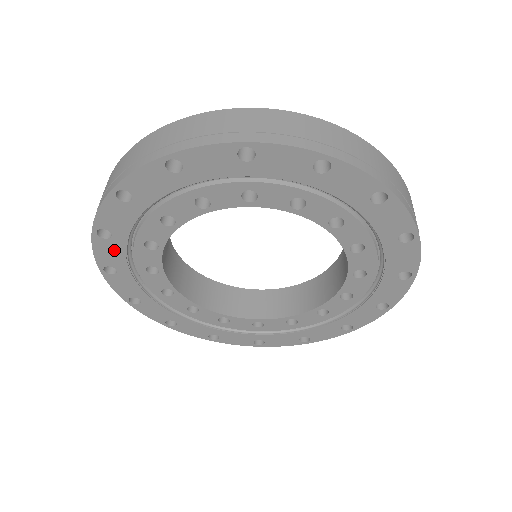
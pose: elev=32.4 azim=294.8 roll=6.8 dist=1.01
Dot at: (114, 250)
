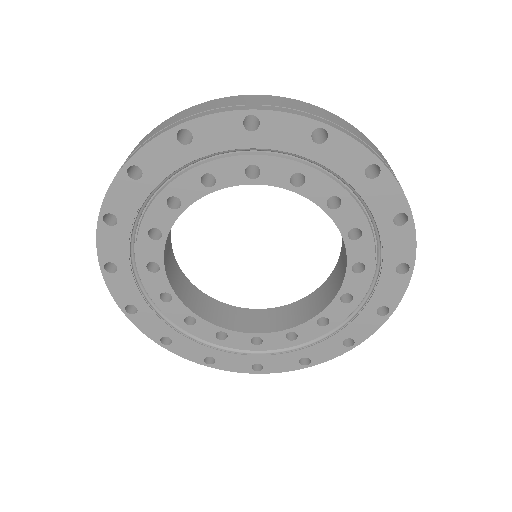
Dot at: (132, 196)
